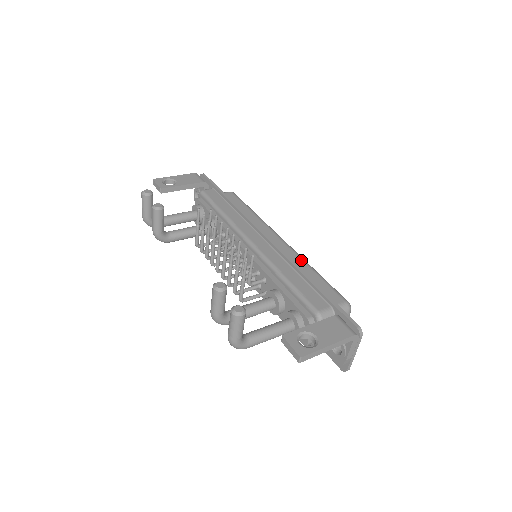
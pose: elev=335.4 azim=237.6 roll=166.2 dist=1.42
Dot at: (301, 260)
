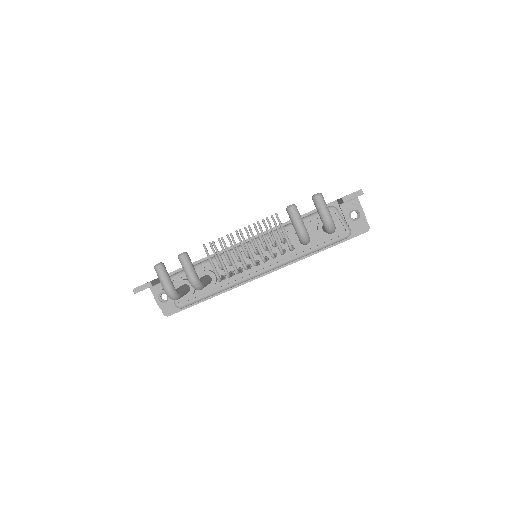
Dot at: occluded
